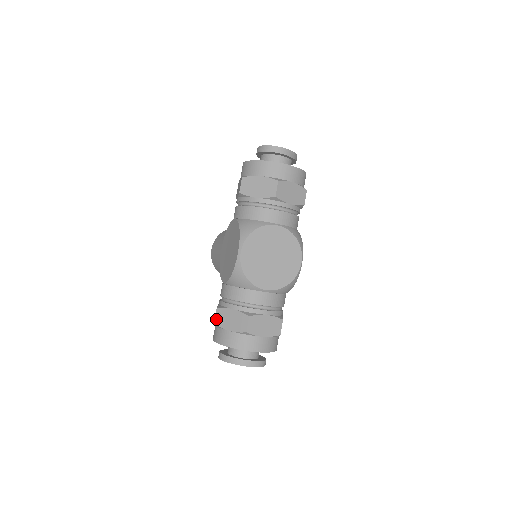
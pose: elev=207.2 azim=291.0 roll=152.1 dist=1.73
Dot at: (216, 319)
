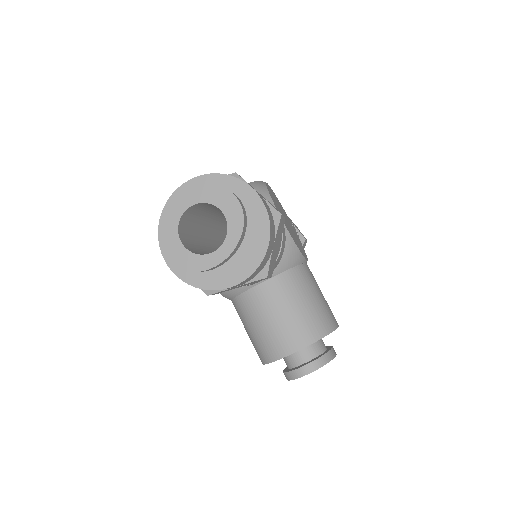
Dot at: occluded
